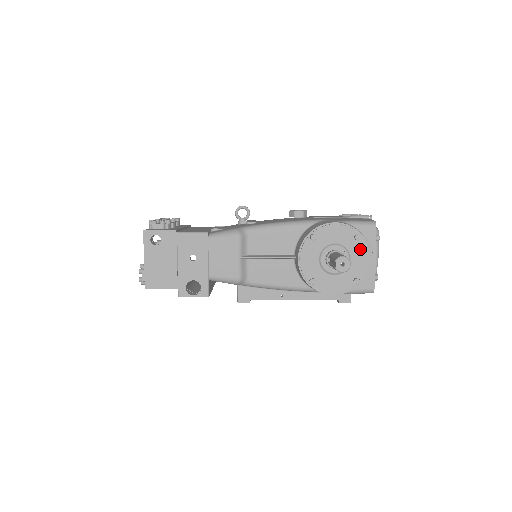
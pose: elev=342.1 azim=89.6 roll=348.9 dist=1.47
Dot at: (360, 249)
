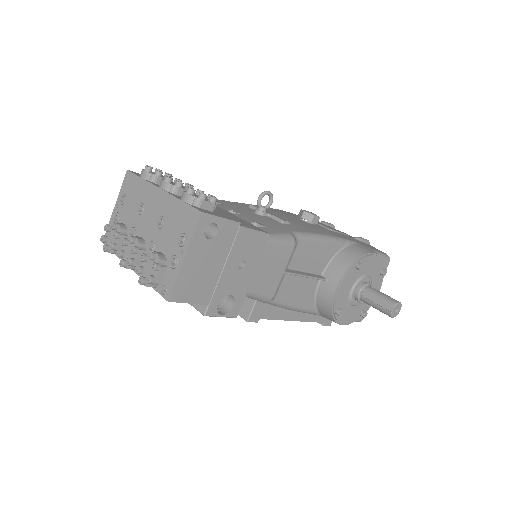
Dot at: (378, 283)
